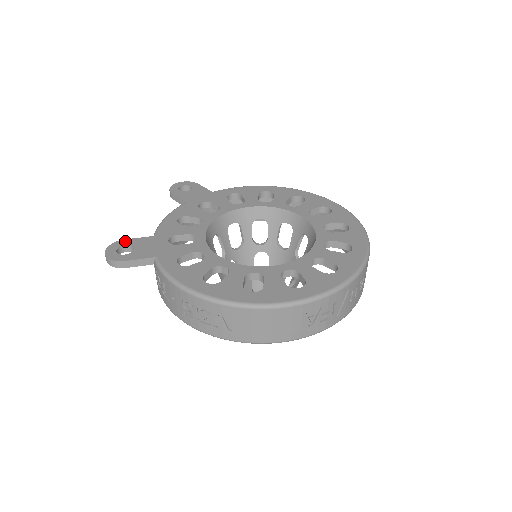
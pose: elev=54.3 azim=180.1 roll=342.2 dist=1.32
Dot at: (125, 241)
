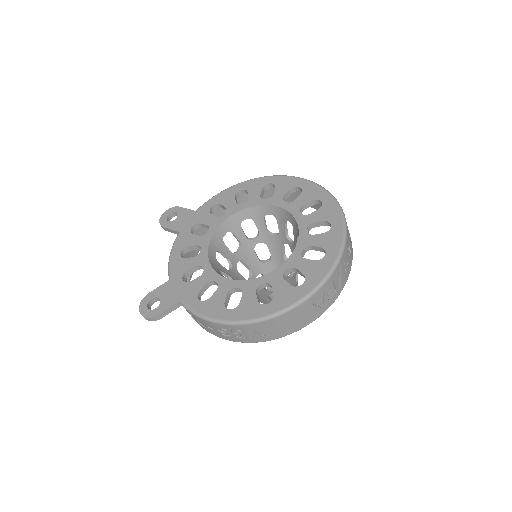
Dot at: (150, 295)
